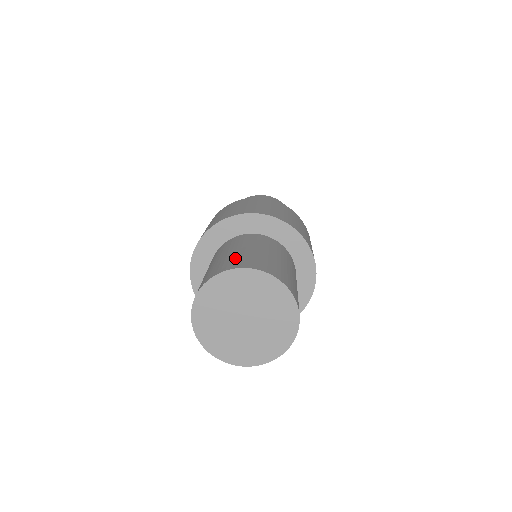
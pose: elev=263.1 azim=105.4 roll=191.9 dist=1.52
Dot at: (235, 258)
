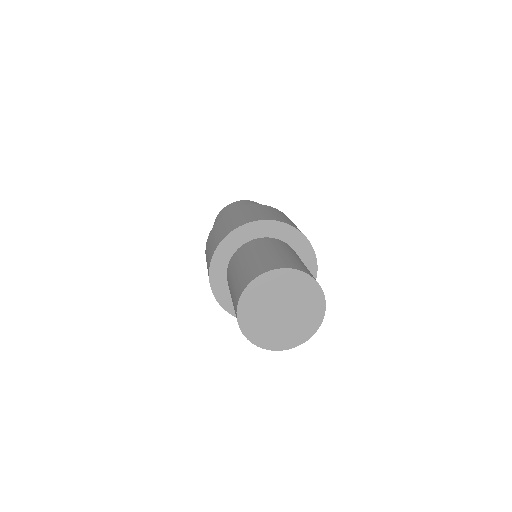
Dot at: (238, 284)
